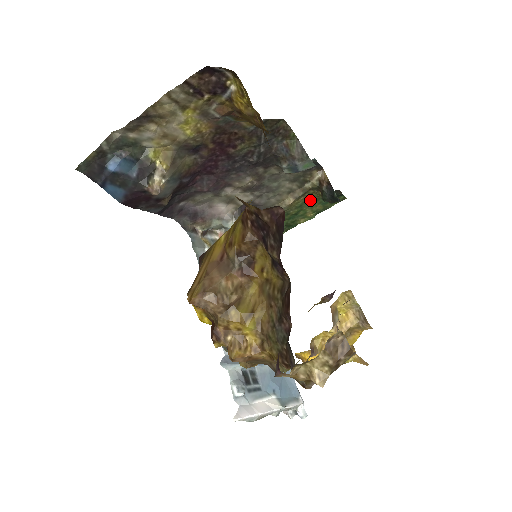
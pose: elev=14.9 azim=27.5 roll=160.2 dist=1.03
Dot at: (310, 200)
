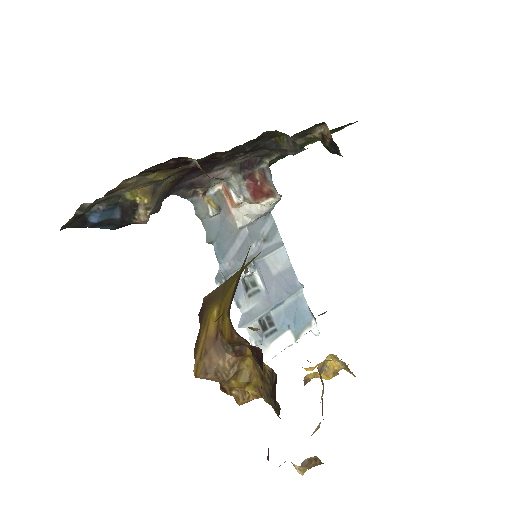
Dot at: occluded
